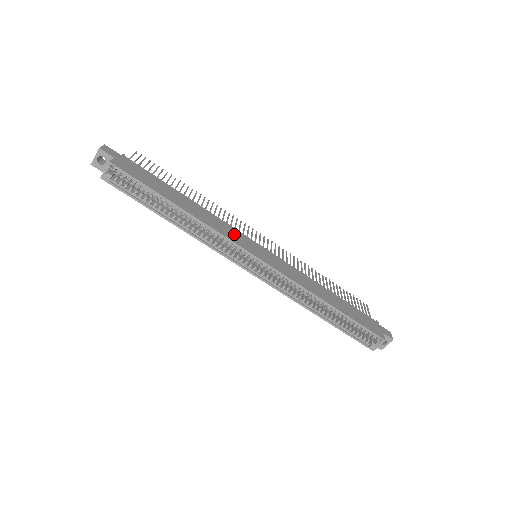
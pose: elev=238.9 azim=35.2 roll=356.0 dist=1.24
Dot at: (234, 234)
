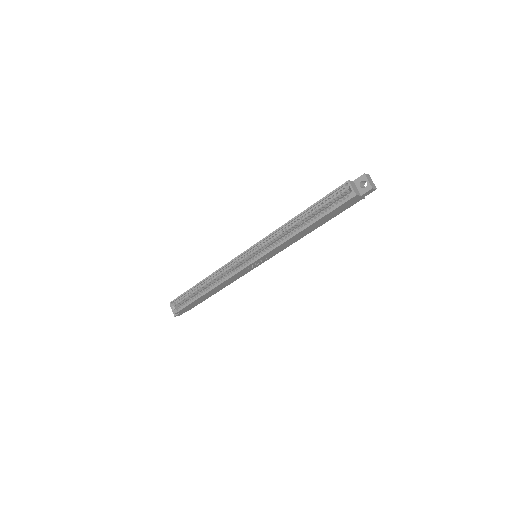
Dot at: occluded
